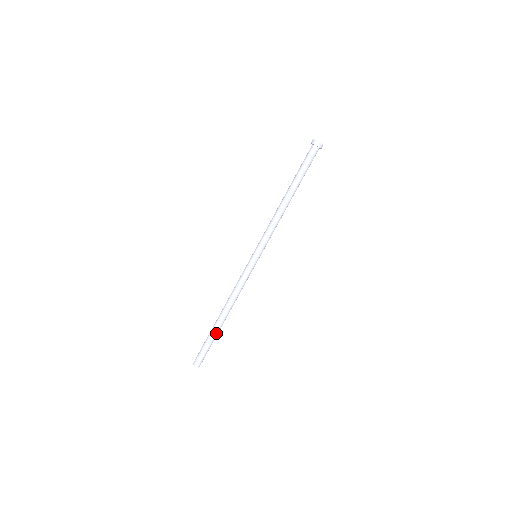
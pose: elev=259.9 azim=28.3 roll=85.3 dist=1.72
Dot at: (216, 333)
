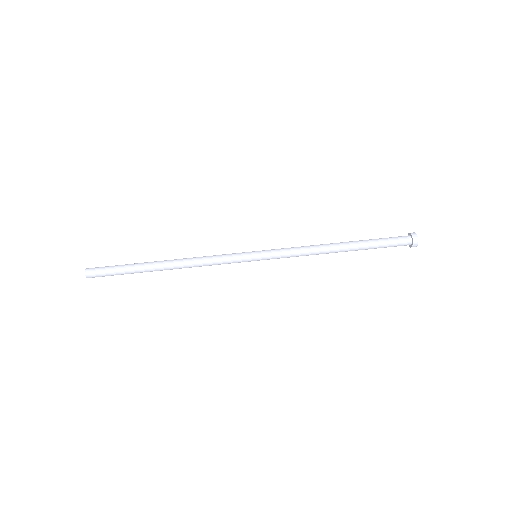
Dot at: (141, 270)
